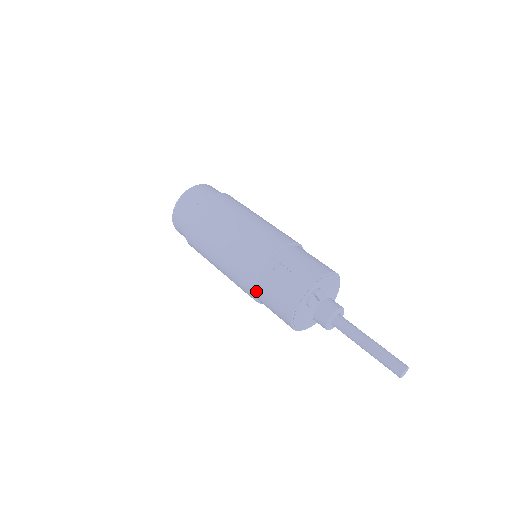
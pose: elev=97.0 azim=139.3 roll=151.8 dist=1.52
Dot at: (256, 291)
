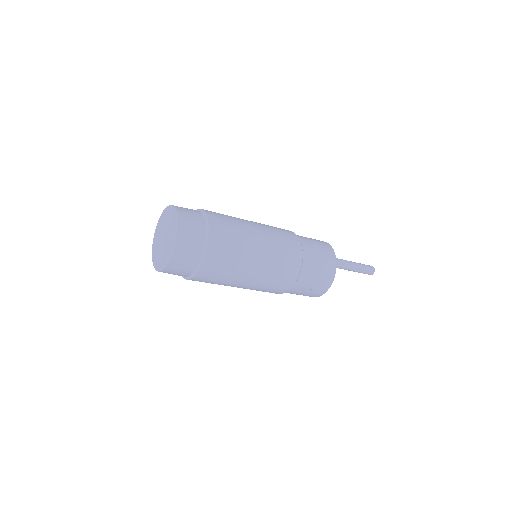
Dot at: occluded
